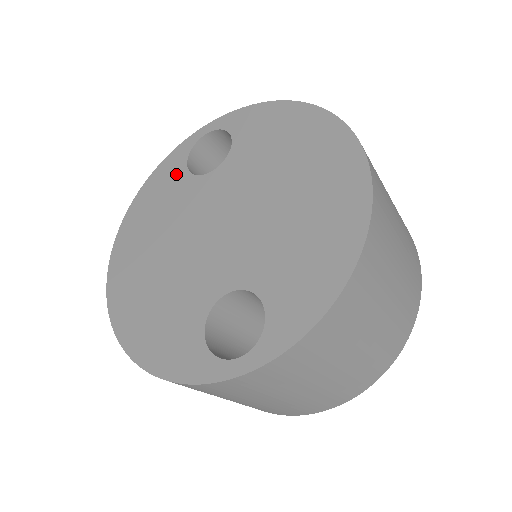
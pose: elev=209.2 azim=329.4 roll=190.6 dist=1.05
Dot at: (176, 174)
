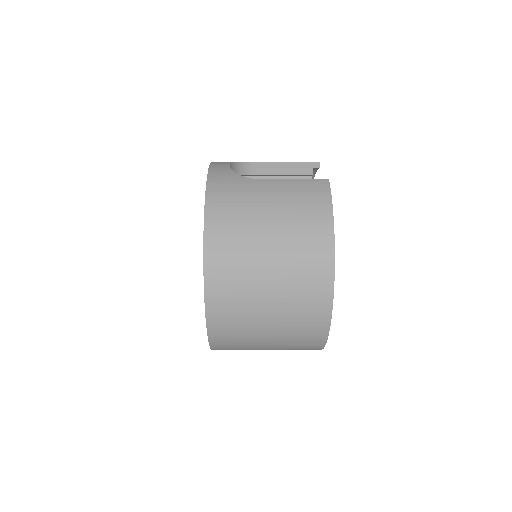
Dot at: occluded
